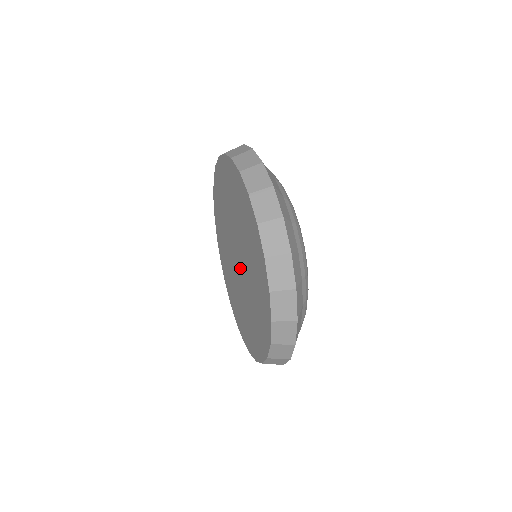
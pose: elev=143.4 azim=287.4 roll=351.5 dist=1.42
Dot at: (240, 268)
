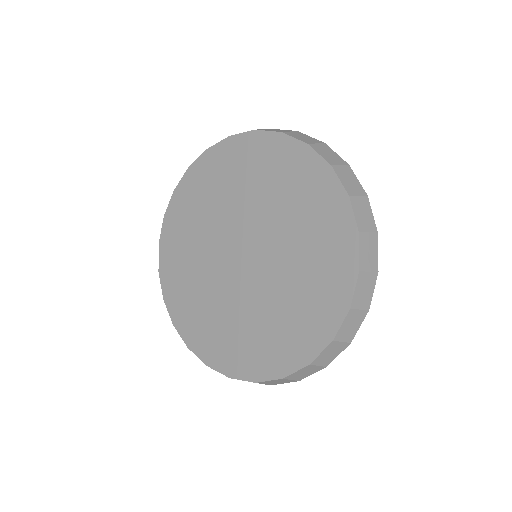
Dot at: (249, 264)
